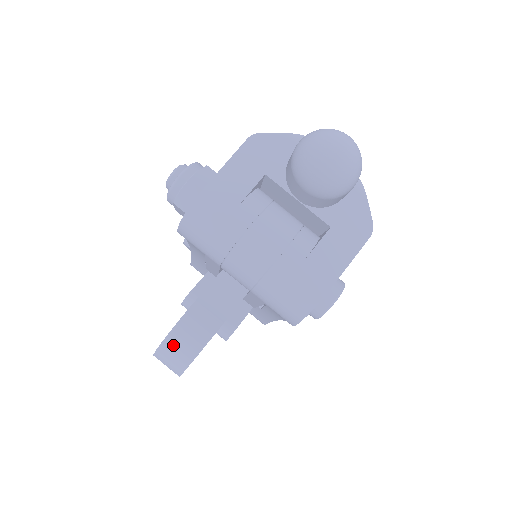
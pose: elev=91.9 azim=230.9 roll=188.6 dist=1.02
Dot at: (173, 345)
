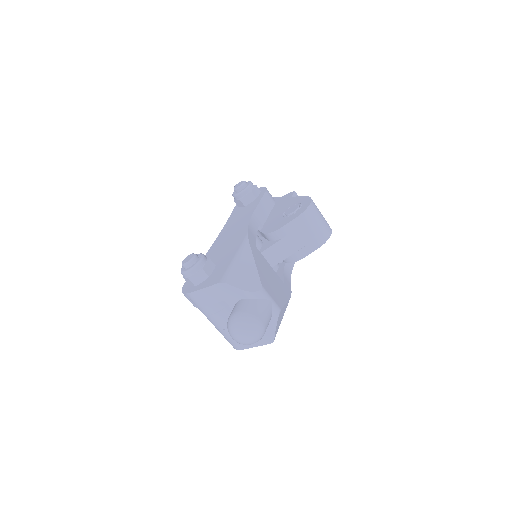
Dot at: (187, 298)
